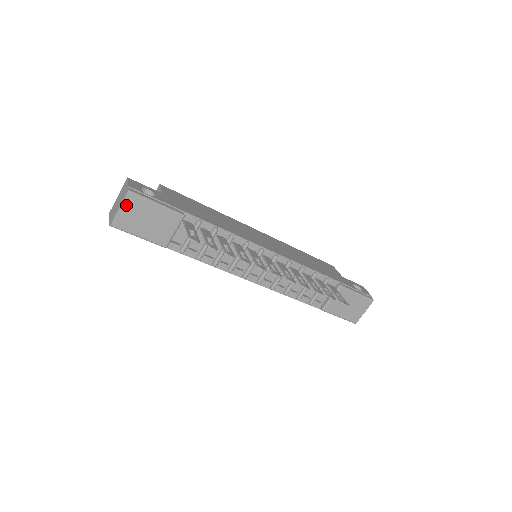
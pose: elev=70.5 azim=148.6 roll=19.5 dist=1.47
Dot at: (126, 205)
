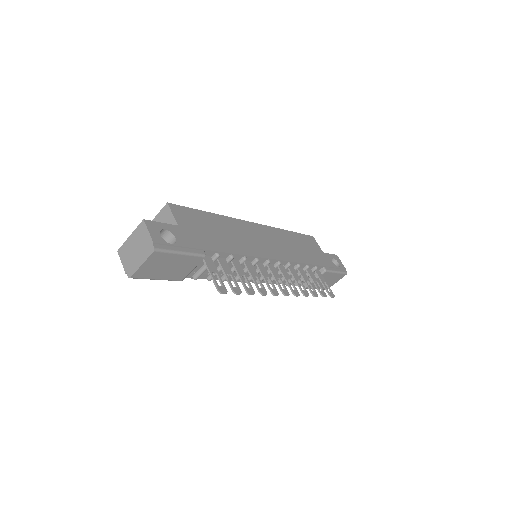
Dot at: (150, 261)
